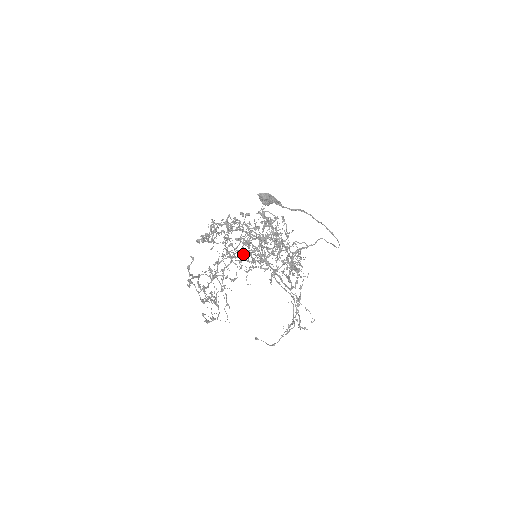
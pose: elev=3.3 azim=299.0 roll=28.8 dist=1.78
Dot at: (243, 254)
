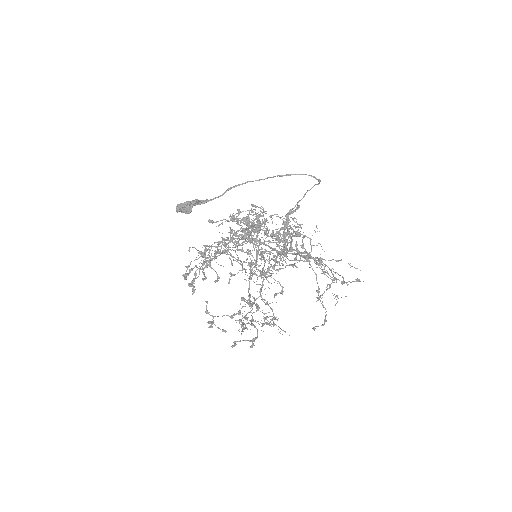
Dot at: (242, 264)
